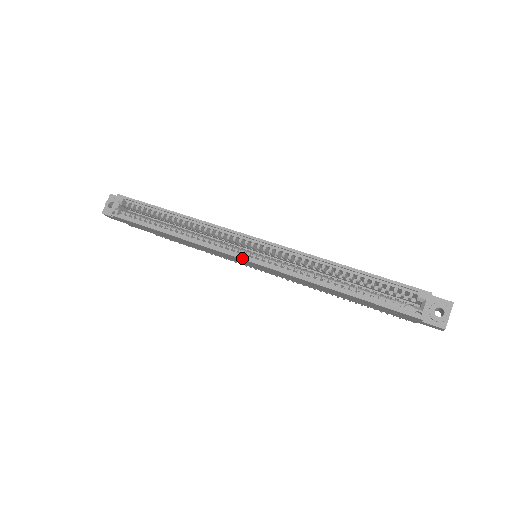
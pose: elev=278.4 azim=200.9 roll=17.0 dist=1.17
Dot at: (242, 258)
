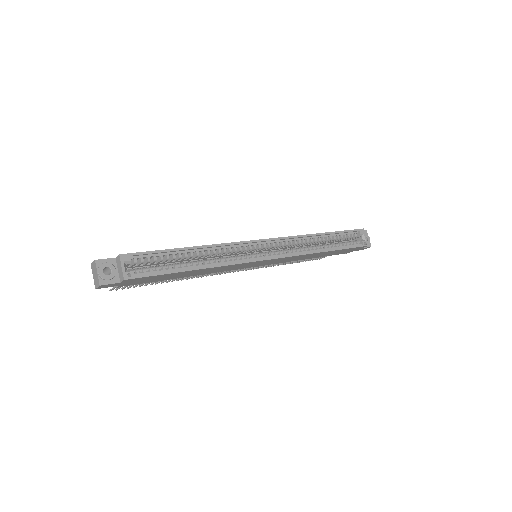
Dot at: (267, 259)
